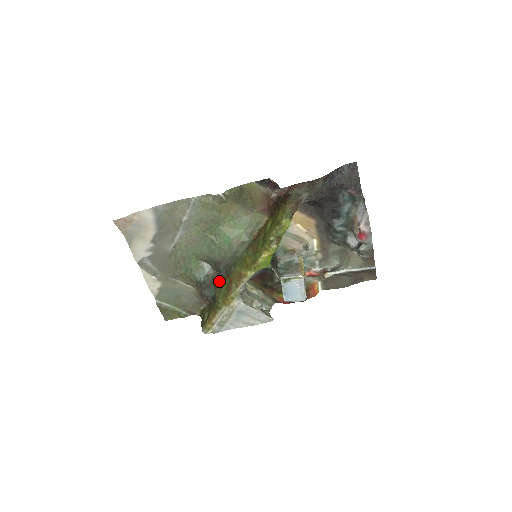
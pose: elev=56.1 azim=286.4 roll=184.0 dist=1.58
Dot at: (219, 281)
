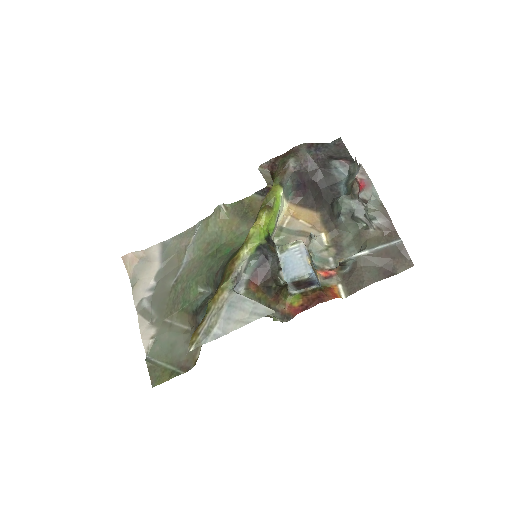
Dot at: occluded
